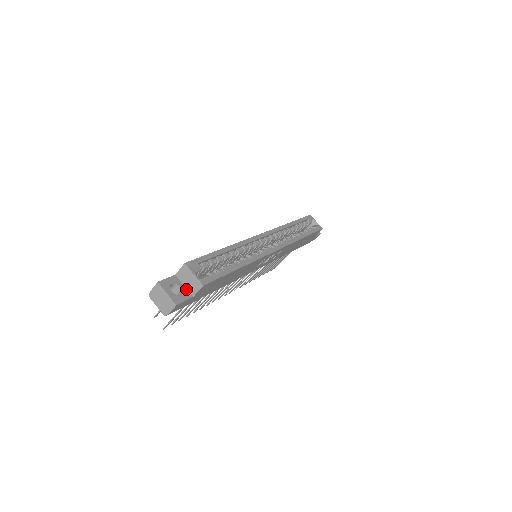
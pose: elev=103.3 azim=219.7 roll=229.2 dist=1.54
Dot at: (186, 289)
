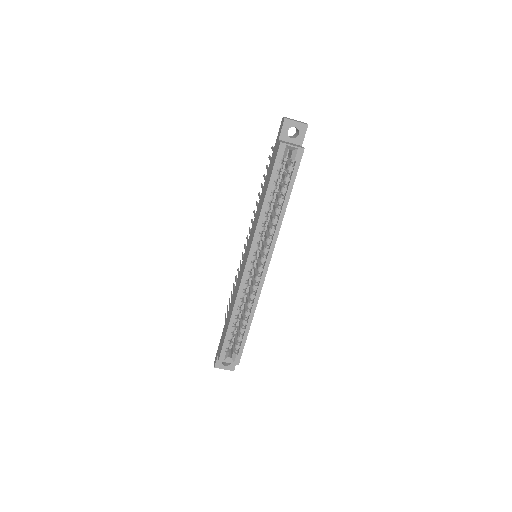
Dot at: occluded
